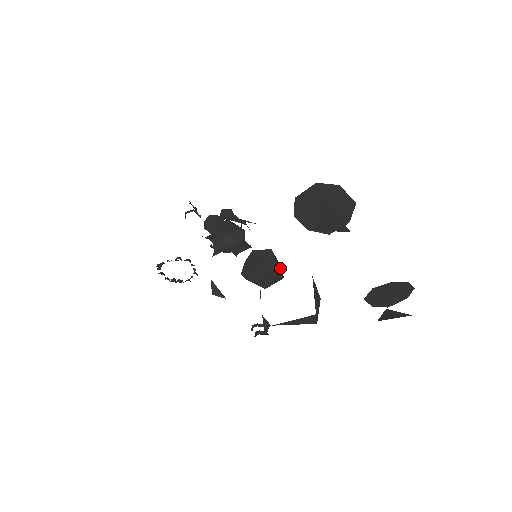
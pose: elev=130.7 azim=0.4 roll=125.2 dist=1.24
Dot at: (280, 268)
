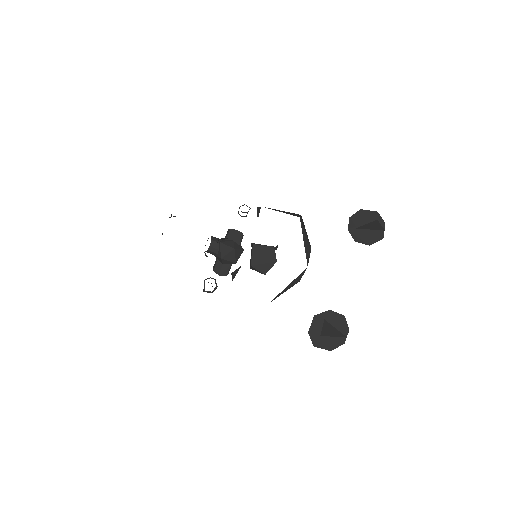
Dot at: occluded
